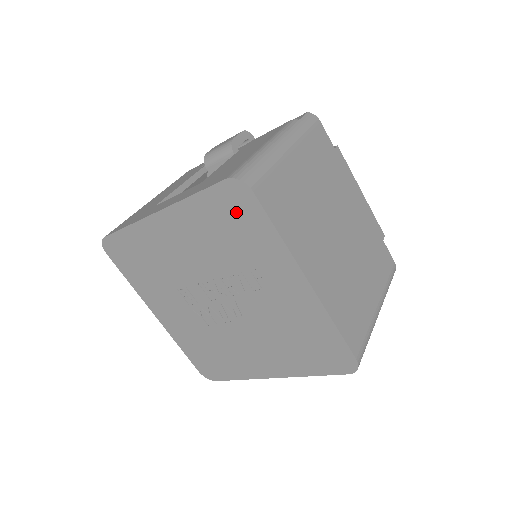
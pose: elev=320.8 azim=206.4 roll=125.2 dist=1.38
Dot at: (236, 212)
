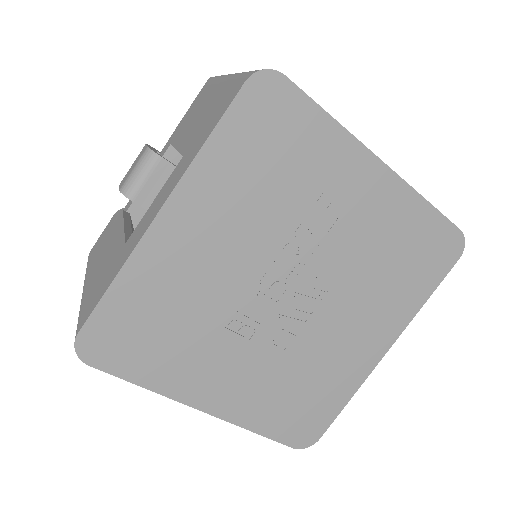
Dot at: (273, 124)
